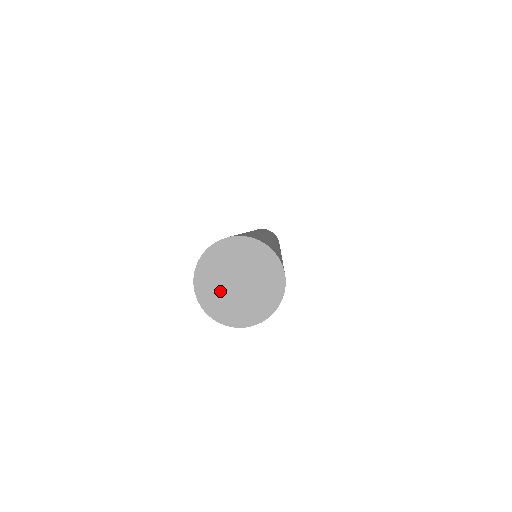
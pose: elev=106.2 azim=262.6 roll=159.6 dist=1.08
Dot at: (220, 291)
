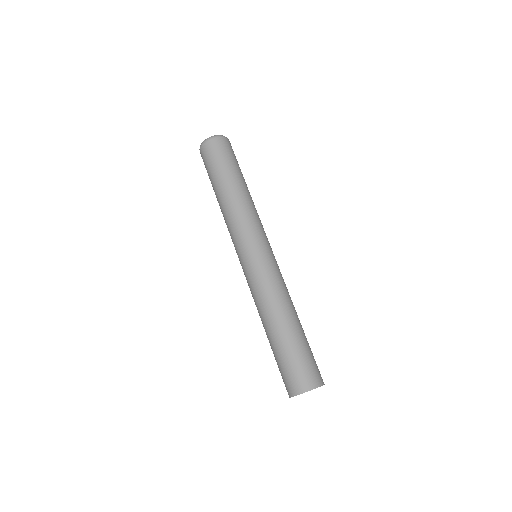
Dot at: occluded
